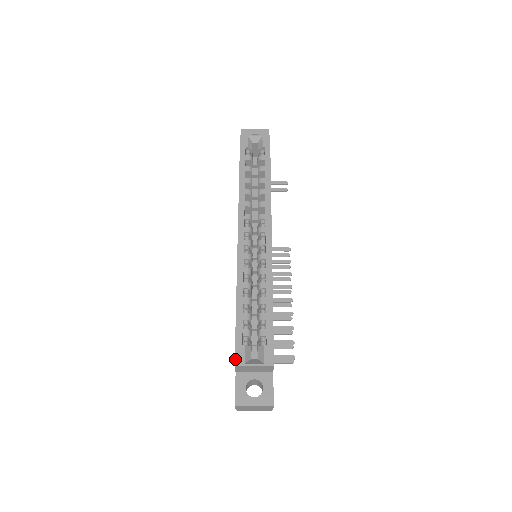
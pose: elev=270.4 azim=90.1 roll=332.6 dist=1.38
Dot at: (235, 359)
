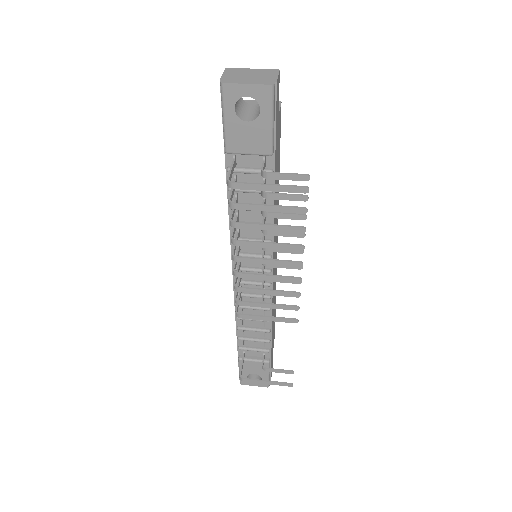
Dot at: occluded
